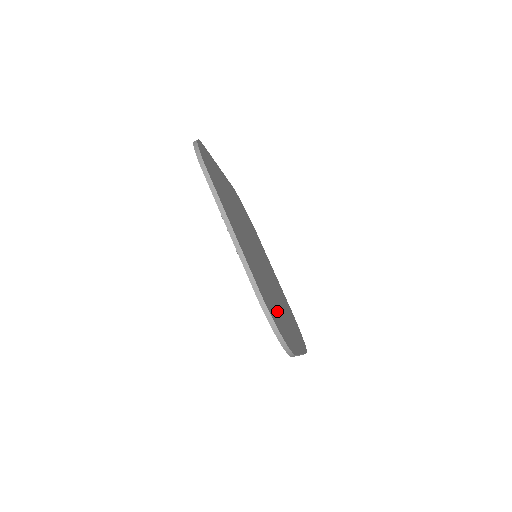
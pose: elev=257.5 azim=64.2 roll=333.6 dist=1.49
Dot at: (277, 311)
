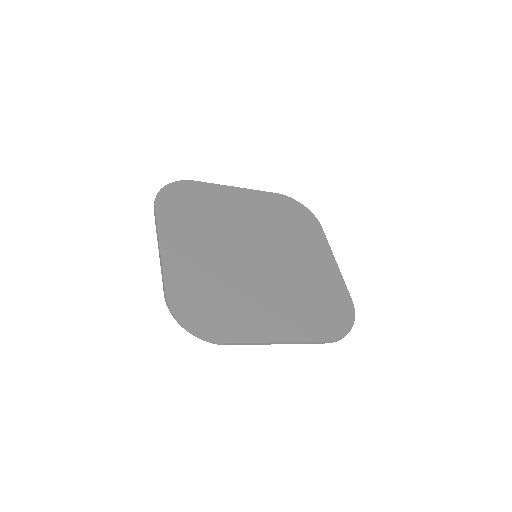
Dot at: (226, 305)
